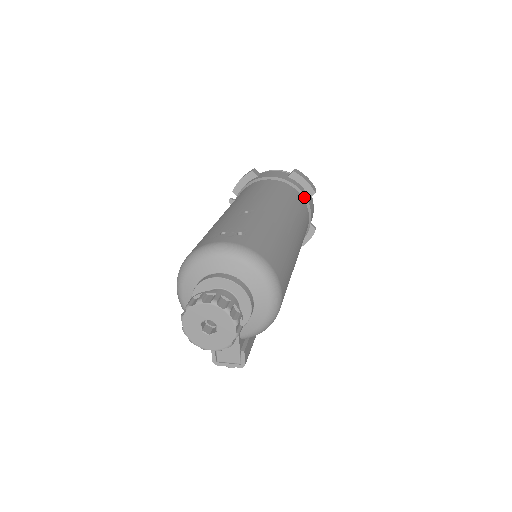
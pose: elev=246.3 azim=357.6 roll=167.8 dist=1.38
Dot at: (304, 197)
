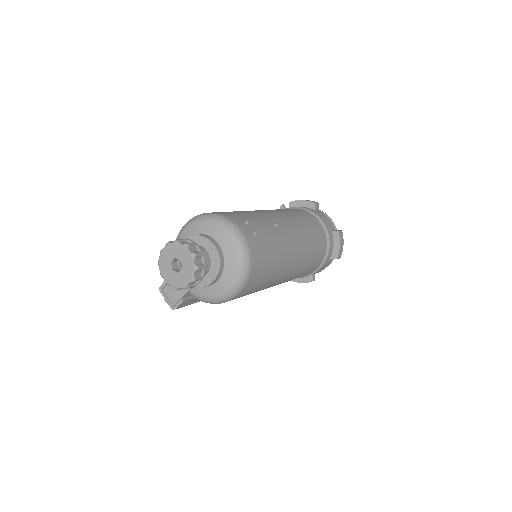
Dot at: (327, 254)
